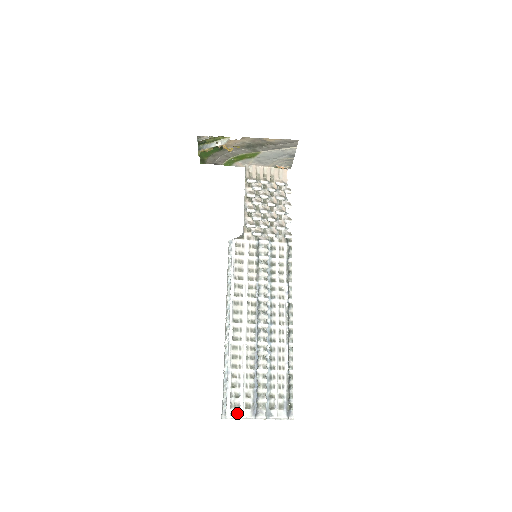
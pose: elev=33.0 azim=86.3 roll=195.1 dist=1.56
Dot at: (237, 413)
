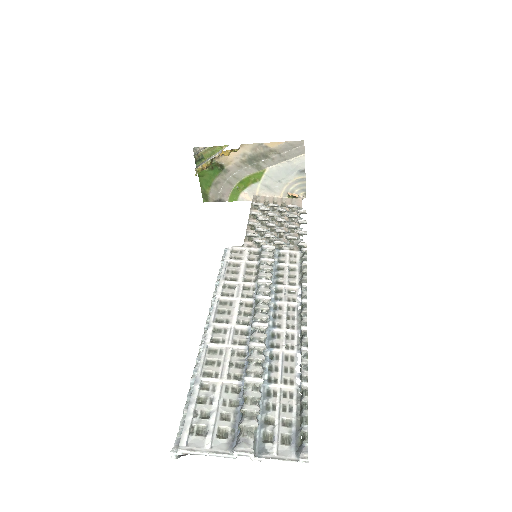
Dot at: (200, 443)
